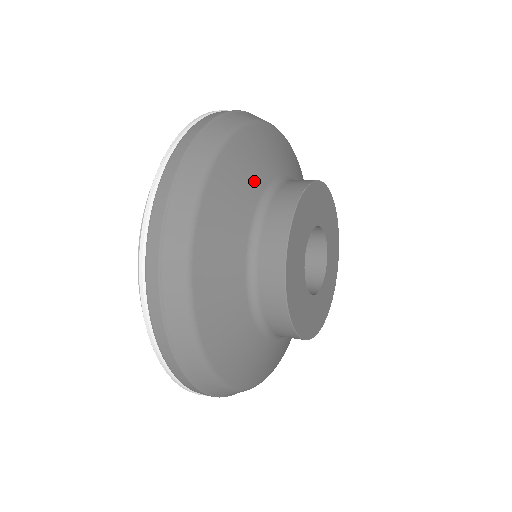
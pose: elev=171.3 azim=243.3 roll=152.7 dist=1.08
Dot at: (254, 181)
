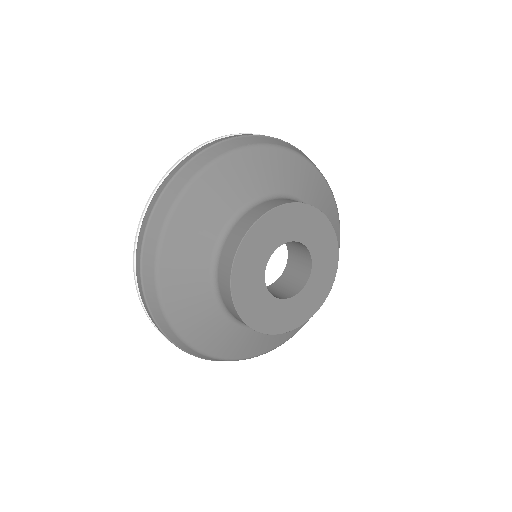
Dot at: (288, 183)
